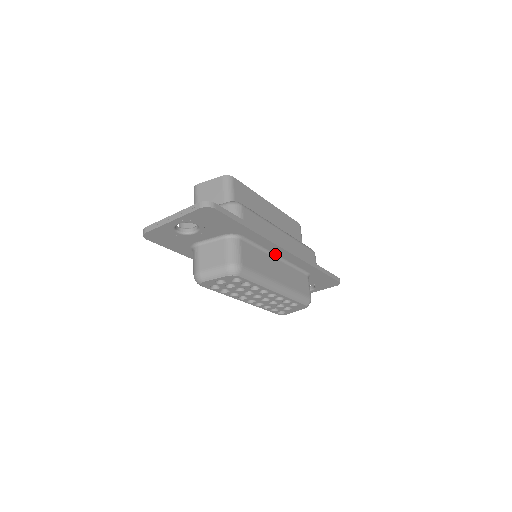
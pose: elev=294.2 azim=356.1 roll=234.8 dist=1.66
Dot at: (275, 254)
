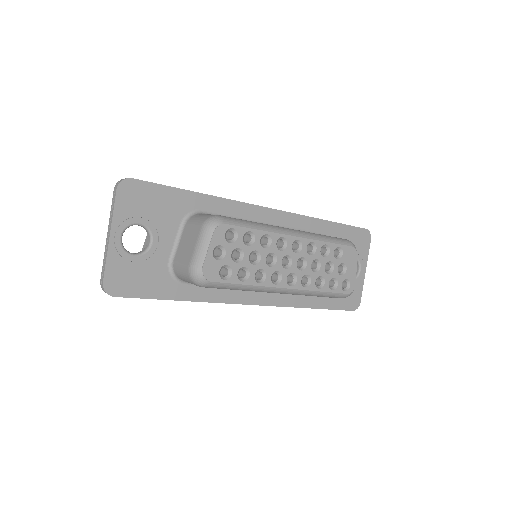
Dot at: (260, 222)
